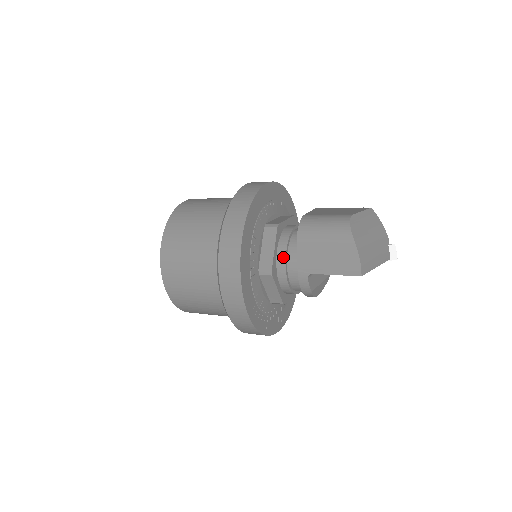
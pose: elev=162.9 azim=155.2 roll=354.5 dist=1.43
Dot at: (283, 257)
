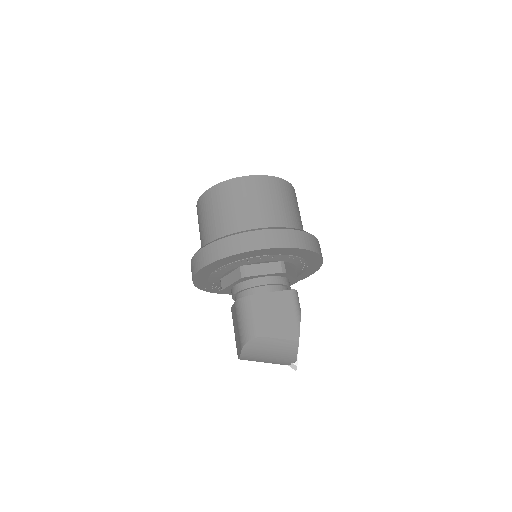
Dot at: (234, 292)
